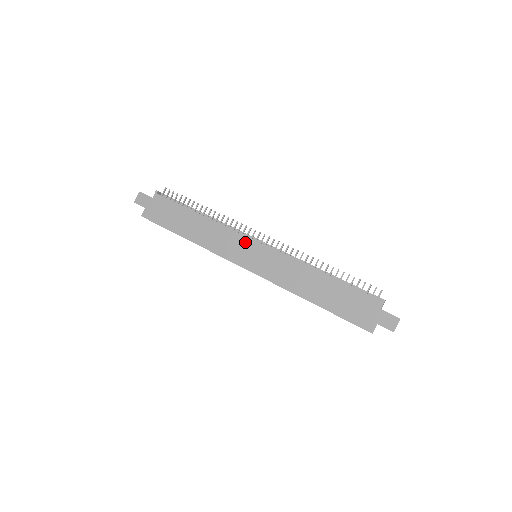
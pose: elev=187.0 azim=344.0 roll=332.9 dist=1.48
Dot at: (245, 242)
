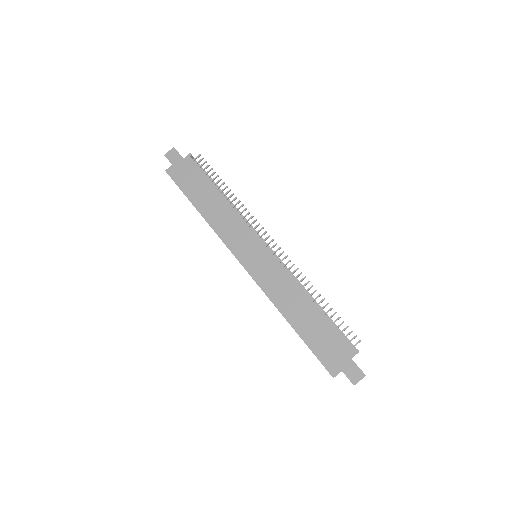
Dot at: (252, 238)
